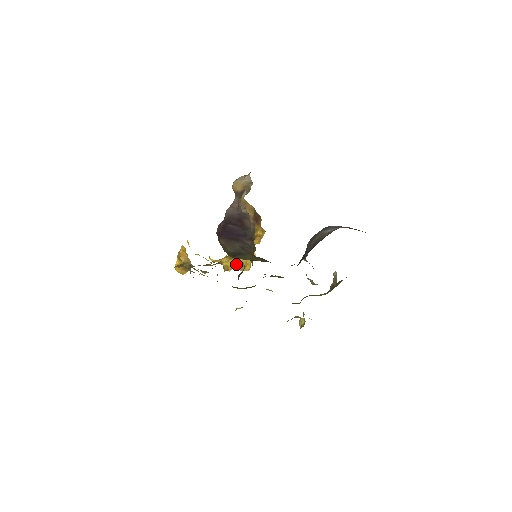
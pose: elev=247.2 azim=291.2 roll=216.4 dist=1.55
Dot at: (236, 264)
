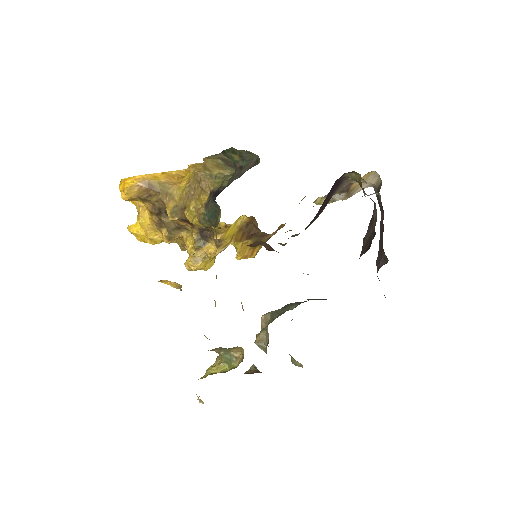
Dot at: (224, 242)
